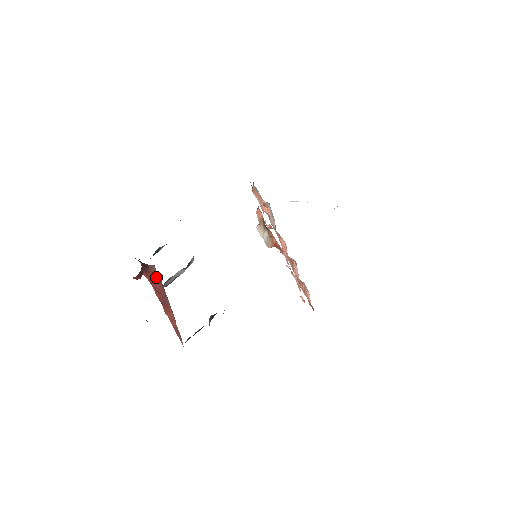
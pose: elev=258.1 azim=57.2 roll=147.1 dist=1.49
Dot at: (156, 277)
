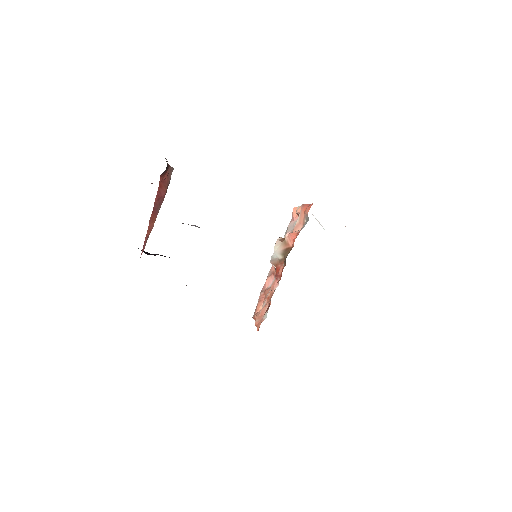
Dot at: (167, 181)
